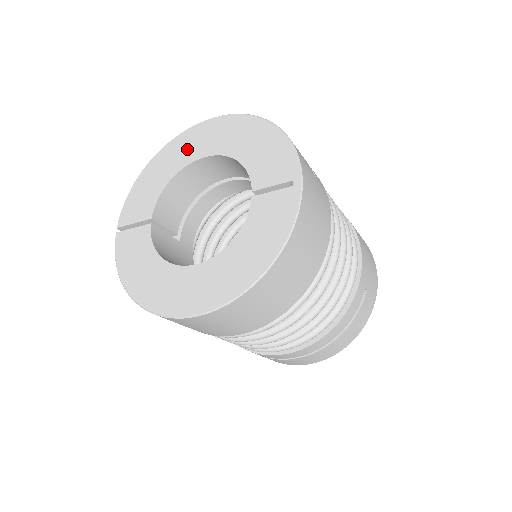
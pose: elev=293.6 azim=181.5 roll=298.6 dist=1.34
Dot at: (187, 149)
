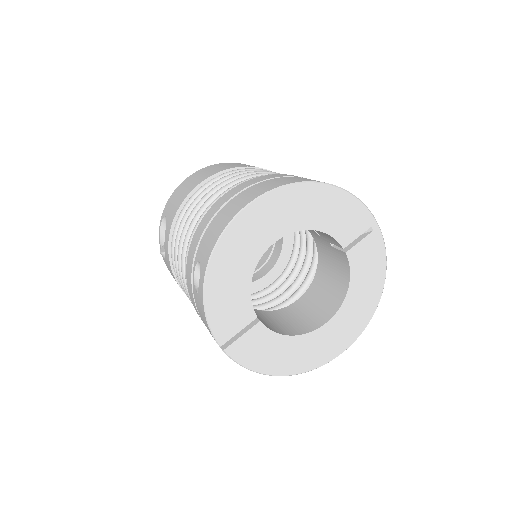
Dot at: (250, 241)
